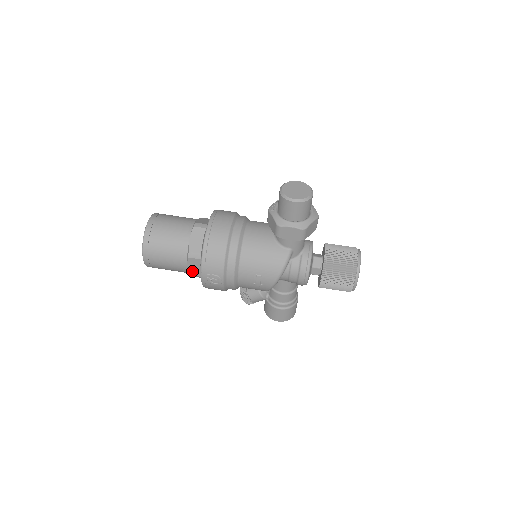
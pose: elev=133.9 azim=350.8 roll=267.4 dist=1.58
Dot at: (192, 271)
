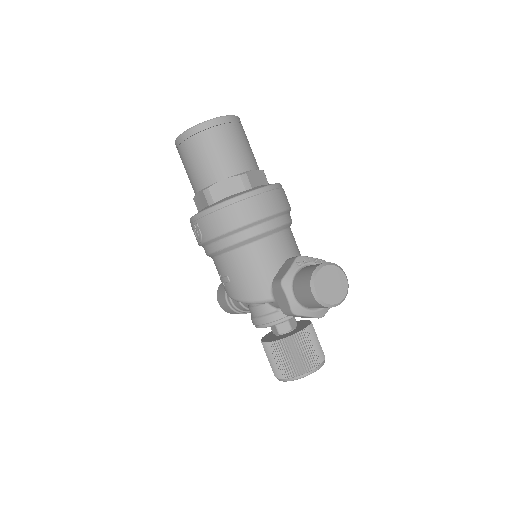
Dot at: (197, 200)
